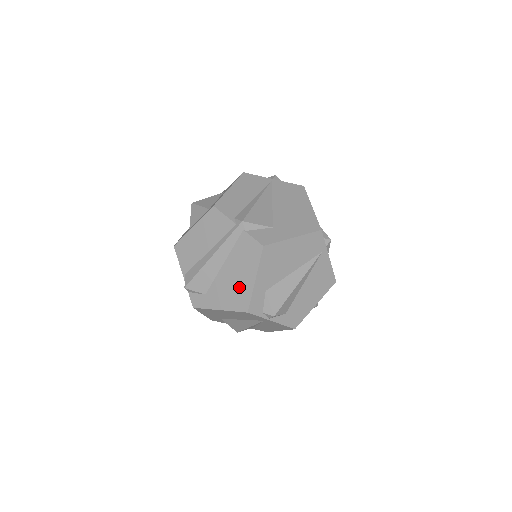
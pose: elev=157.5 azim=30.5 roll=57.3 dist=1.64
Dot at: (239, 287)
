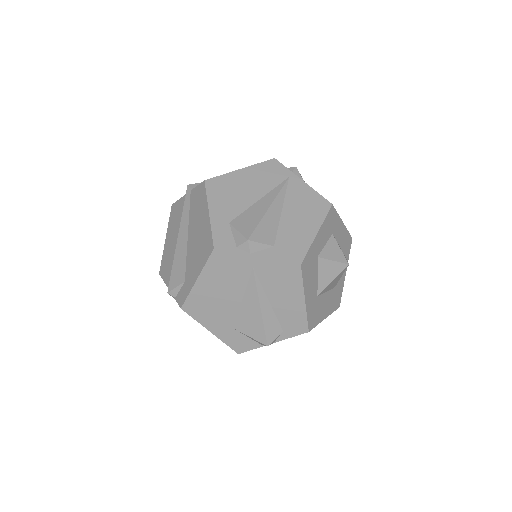
Dot at: (202, 237)
